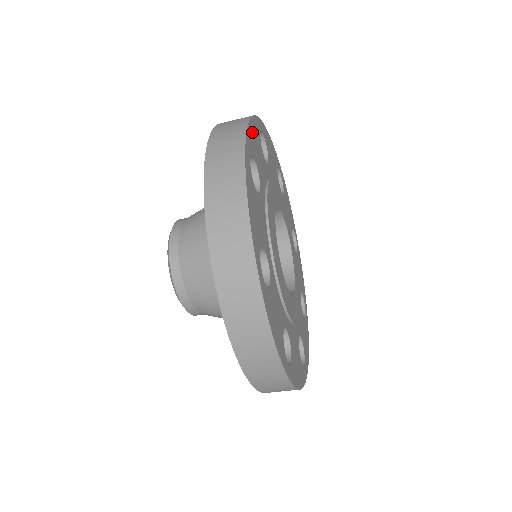
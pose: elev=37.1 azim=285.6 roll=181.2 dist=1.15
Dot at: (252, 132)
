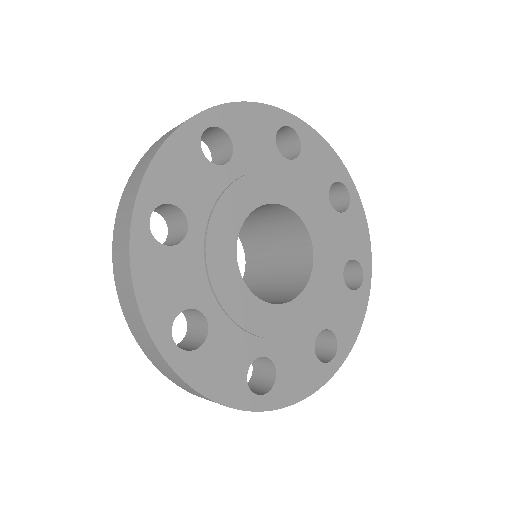
Dot at: (165, 165)
